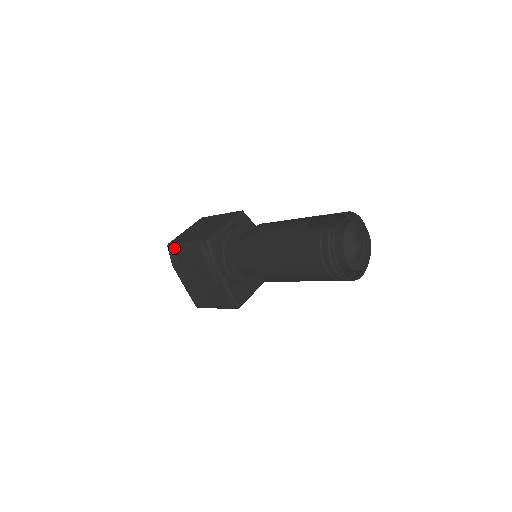
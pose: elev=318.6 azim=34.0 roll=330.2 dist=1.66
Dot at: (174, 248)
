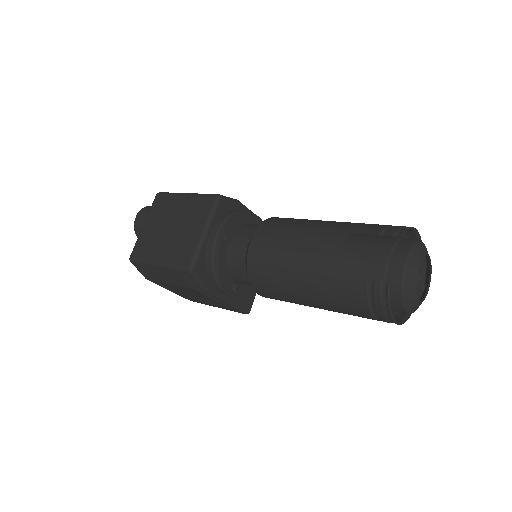
Dot at: (141, 266)
